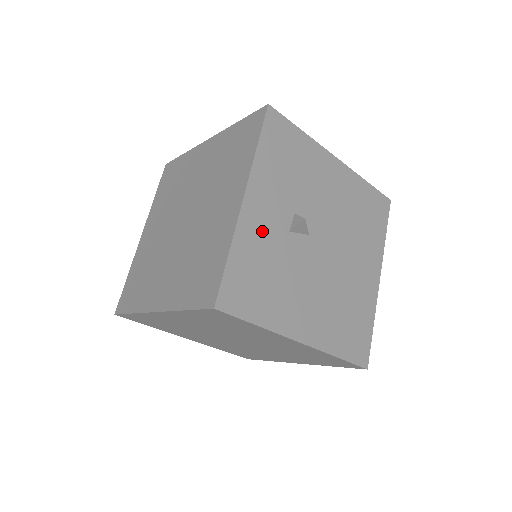
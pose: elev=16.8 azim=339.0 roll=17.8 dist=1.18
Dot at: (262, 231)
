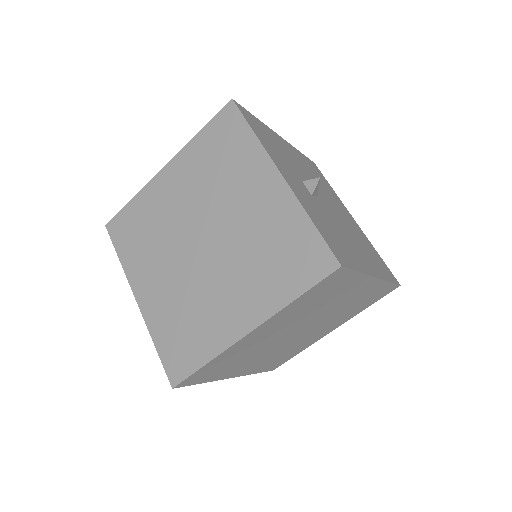
Dot at: (305, 198)
